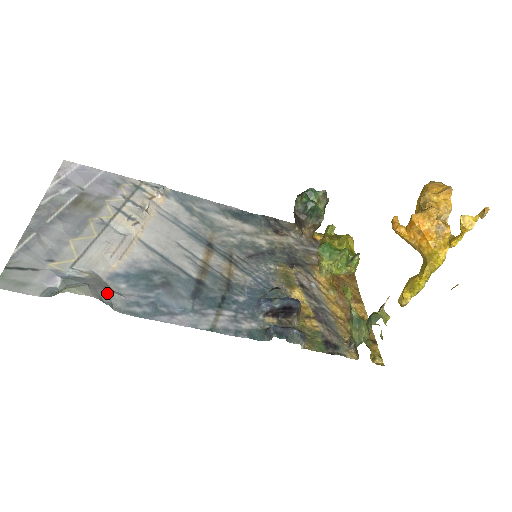
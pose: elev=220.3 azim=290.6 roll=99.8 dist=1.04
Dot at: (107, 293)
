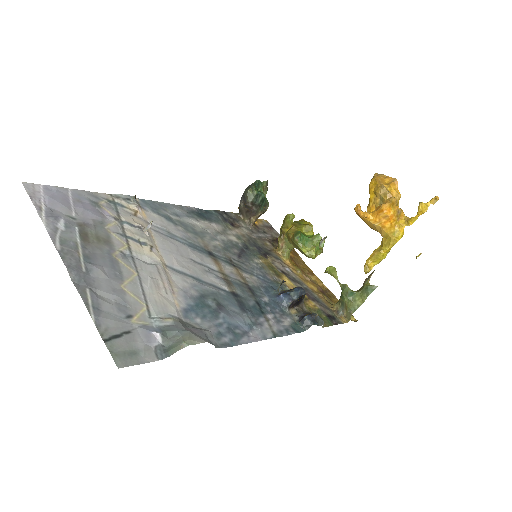
Dot at: (202, 333)
